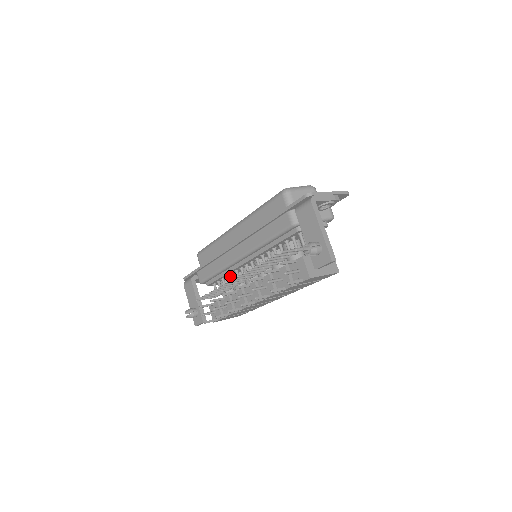
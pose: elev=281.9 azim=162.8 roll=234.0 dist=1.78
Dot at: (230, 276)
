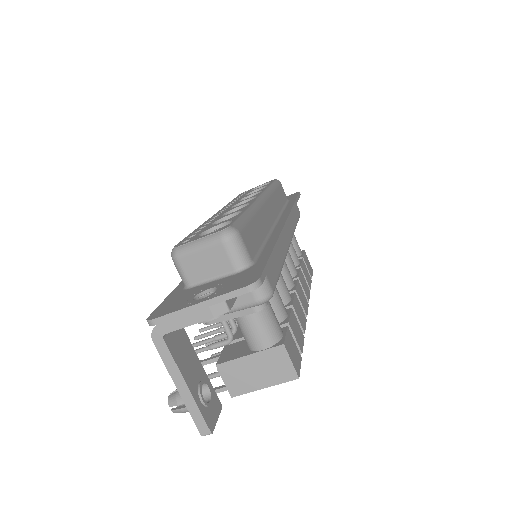
Dot at: occluded
